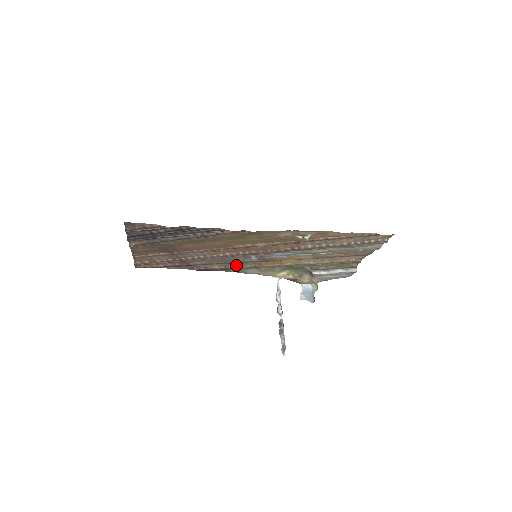
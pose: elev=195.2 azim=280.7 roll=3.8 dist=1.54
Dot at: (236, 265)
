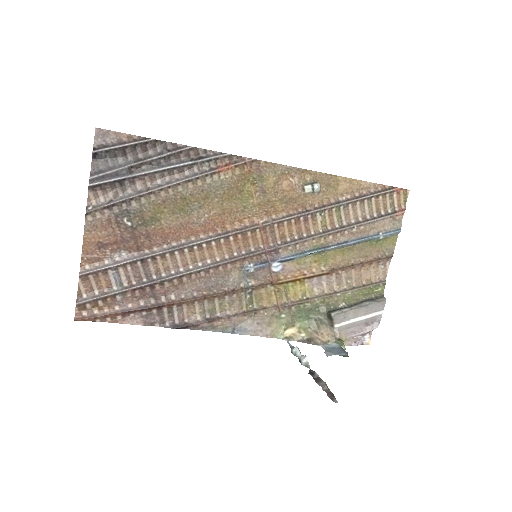
Dot at: (227, 308)
